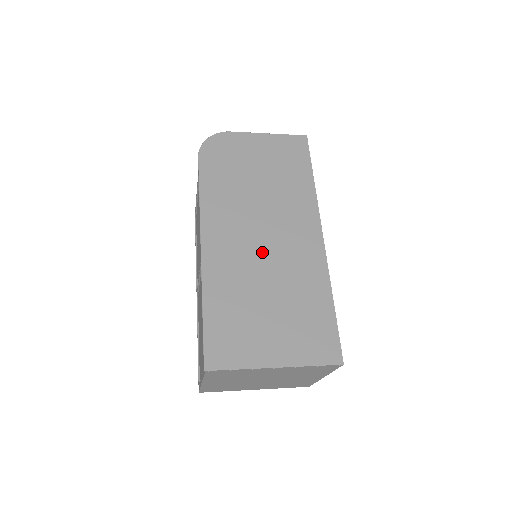
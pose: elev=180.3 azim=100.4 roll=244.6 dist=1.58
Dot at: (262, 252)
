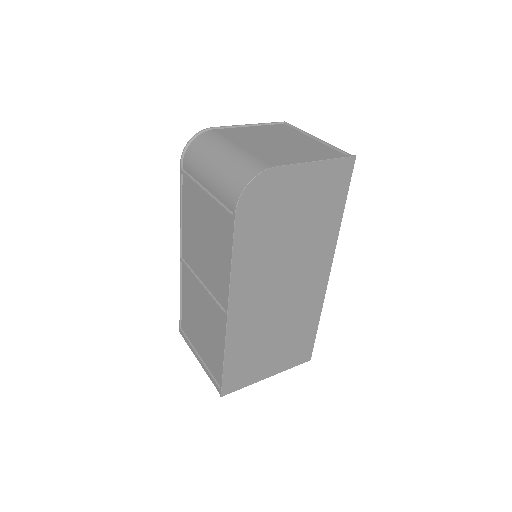
Dot at: (278, 302)
